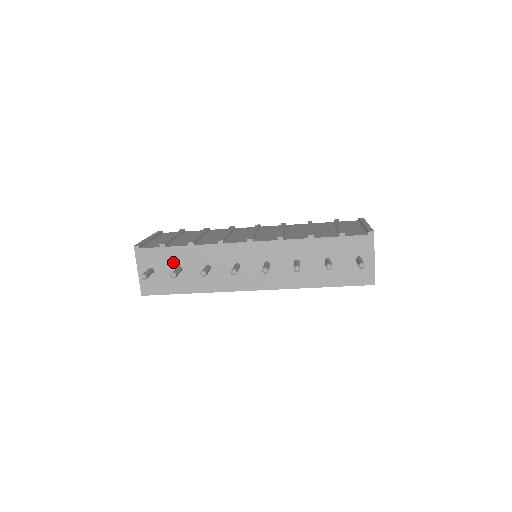
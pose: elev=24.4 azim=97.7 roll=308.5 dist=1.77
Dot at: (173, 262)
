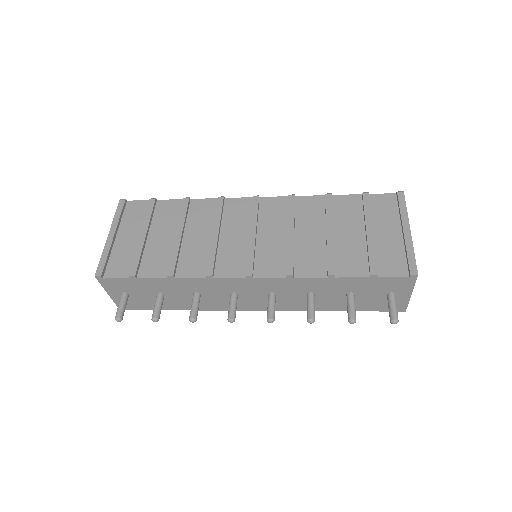
Dot at: (151, 289)
